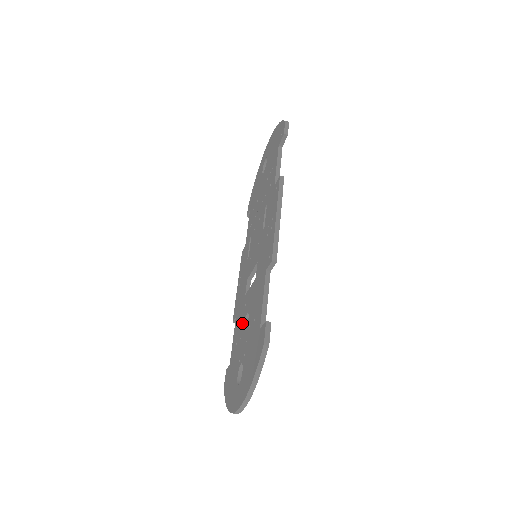
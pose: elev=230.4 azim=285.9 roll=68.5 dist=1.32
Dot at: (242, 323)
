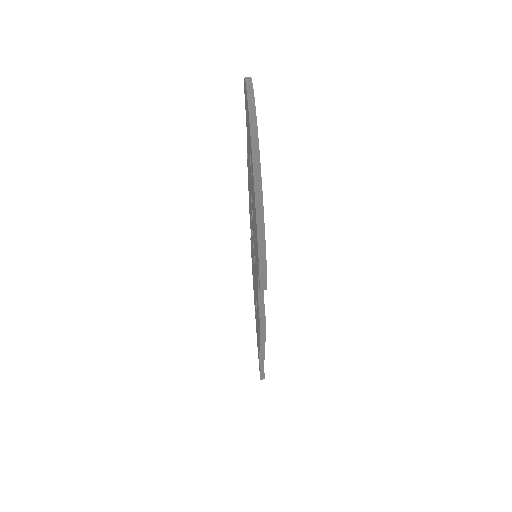
Dot at: (253, 231)
